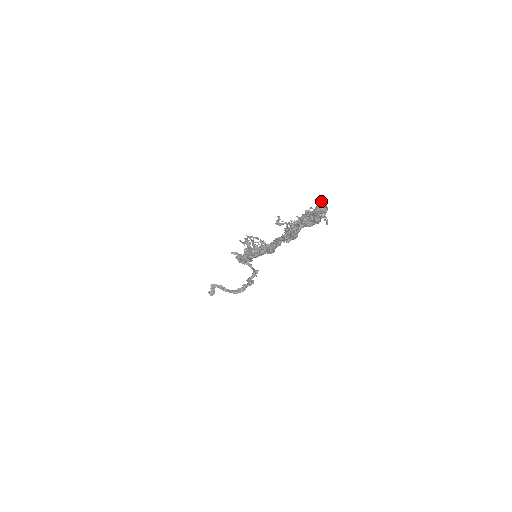
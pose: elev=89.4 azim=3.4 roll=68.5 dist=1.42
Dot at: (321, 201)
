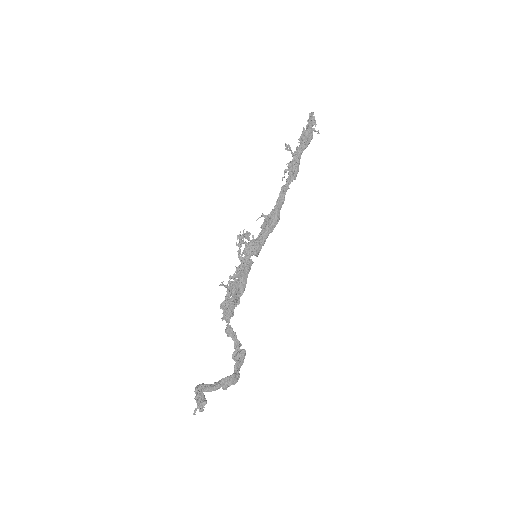
Dot at: (310, 113)
